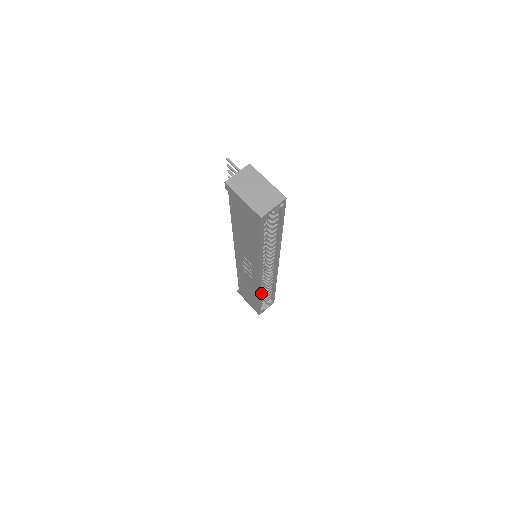
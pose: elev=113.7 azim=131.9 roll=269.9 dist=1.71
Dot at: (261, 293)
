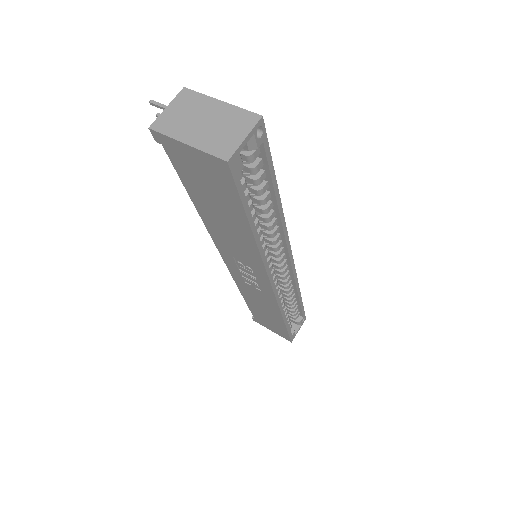
Dot at: (282, 309)
